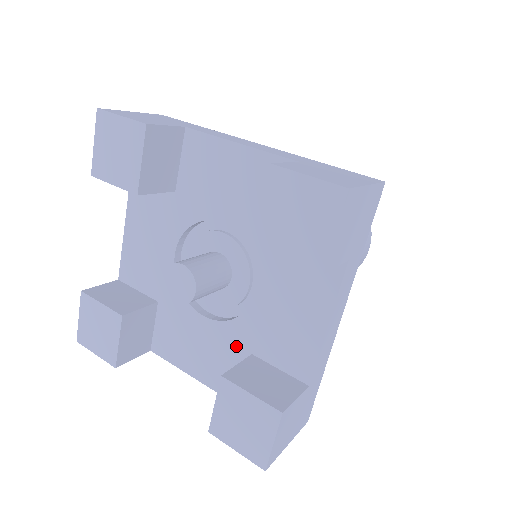
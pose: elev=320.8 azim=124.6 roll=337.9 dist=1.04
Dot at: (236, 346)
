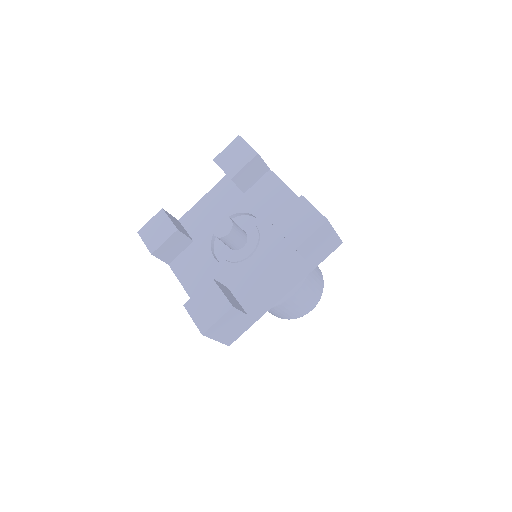
Dot at: (222, 281)
